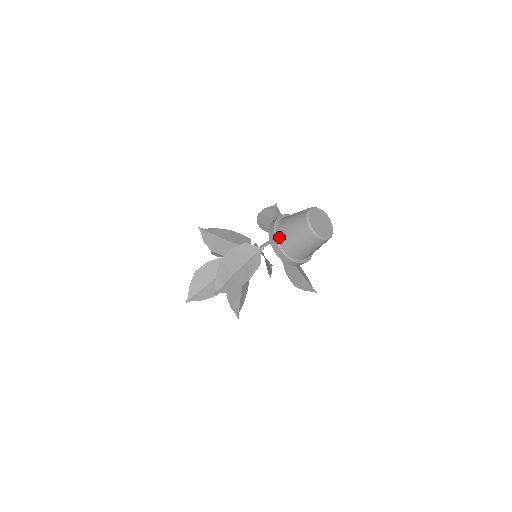
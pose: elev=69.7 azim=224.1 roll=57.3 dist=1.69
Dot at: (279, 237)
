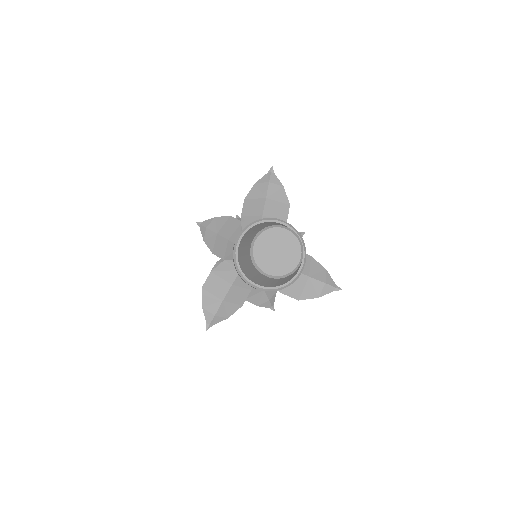
Dot at: (241, 268)
